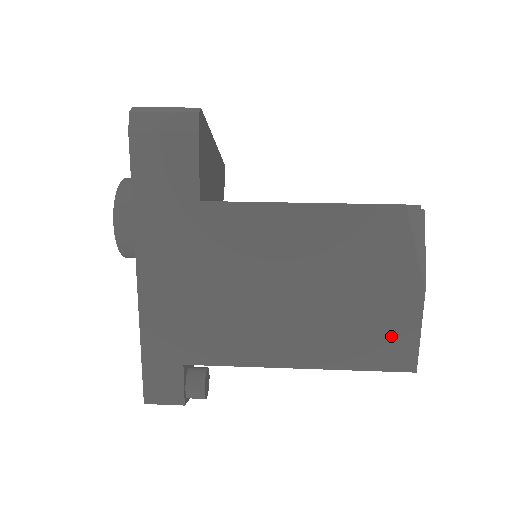
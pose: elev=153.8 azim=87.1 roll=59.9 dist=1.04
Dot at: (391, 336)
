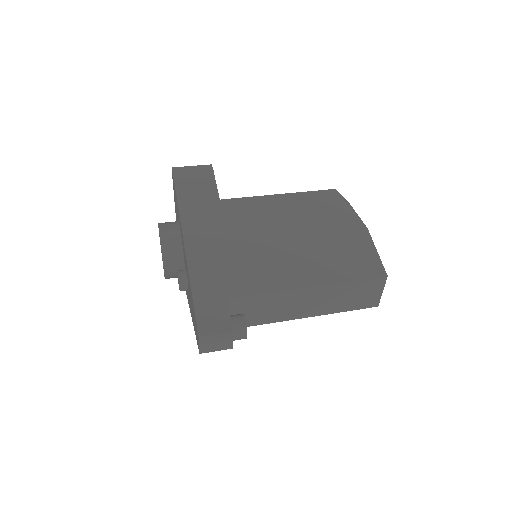
Dot at: (361, 256)
